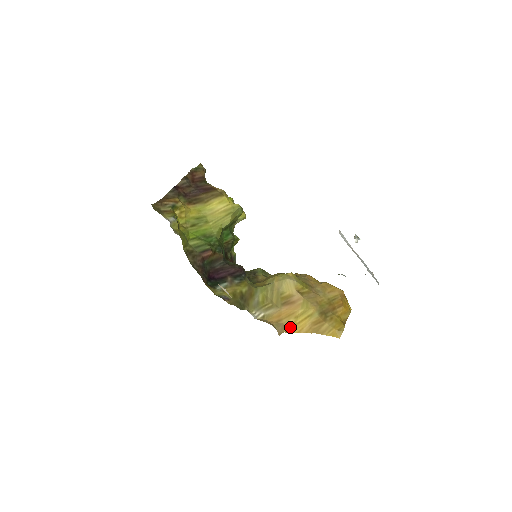
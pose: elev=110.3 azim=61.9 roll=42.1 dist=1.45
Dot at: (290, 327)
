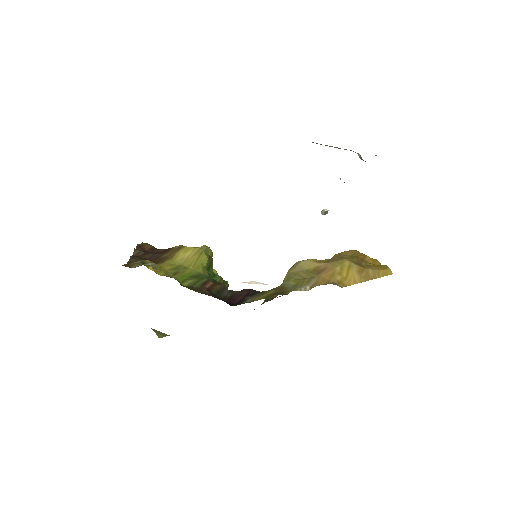
Dot at: (343, 282)
